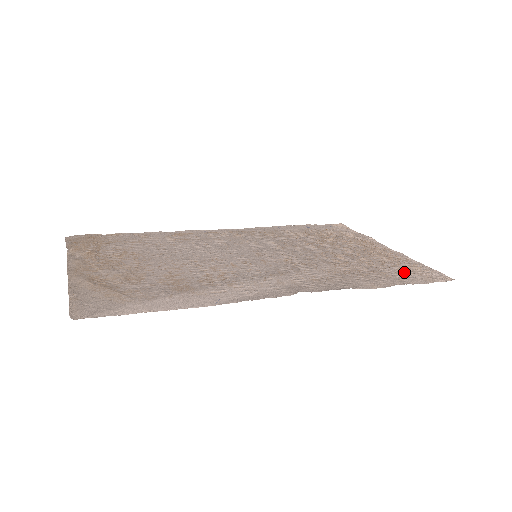
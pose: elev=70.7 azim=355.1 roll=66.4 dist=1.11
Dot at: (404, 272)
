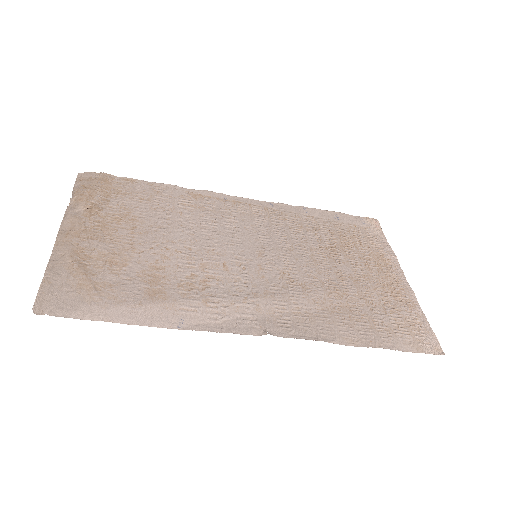
Dot at: (398, 326)
